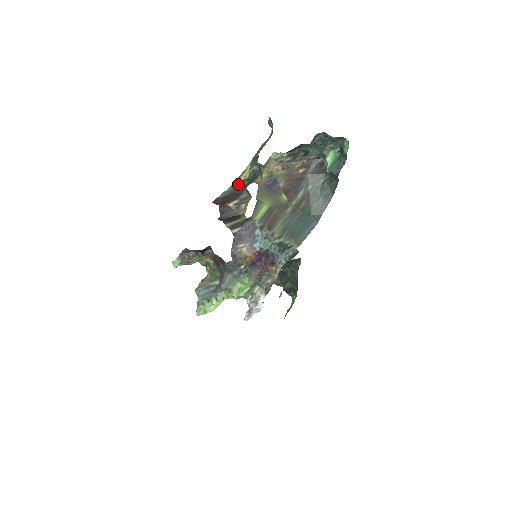
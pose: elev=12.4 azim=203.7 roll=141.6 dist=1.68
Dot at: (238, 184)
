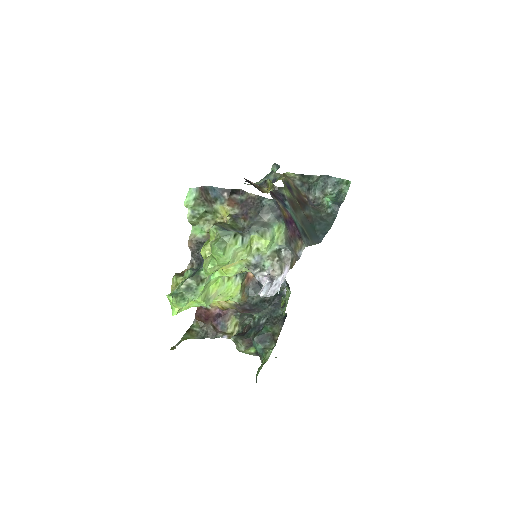
Dot at: occluded
